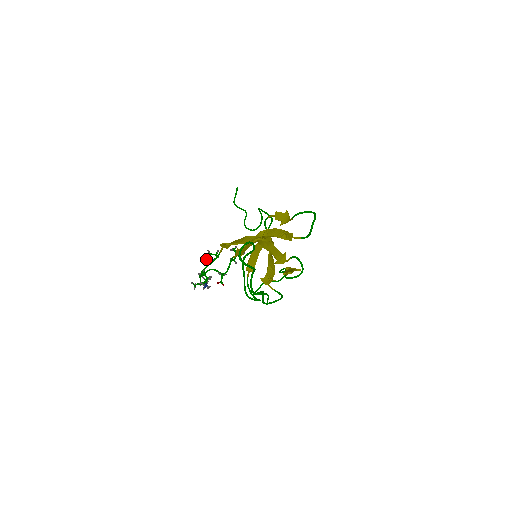
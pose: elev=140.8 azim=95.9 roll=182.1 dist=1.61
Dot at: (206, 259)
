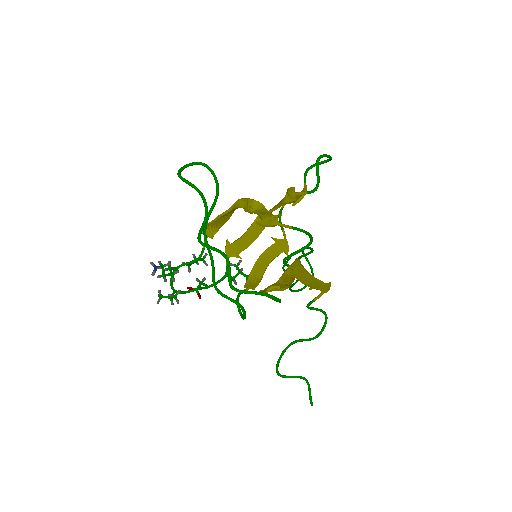
Dot at: occluded
